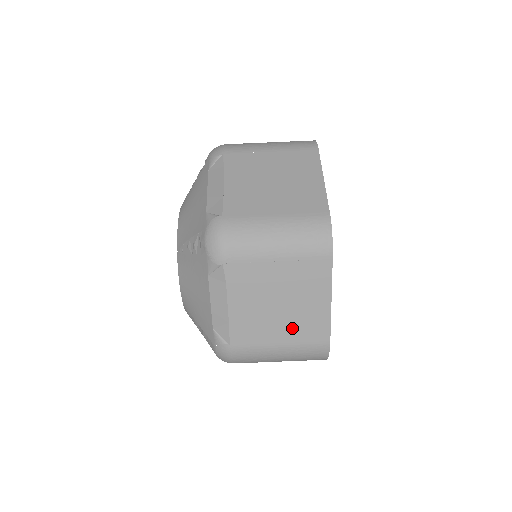
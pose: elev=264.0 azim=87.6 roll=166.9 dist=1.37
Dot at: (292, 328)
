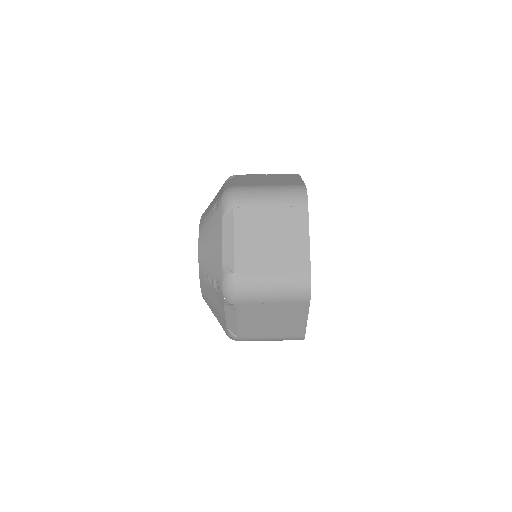
Dot at: (281, 260)
